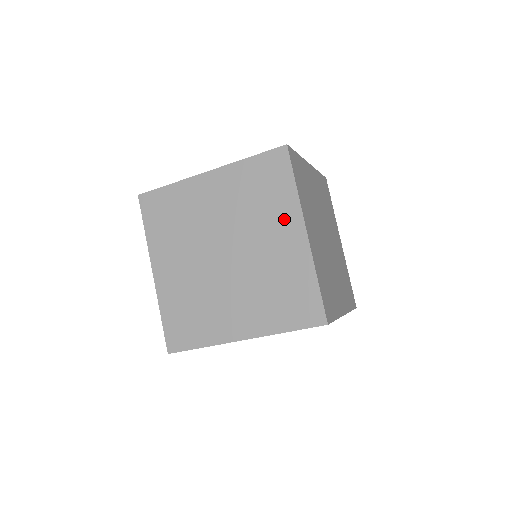
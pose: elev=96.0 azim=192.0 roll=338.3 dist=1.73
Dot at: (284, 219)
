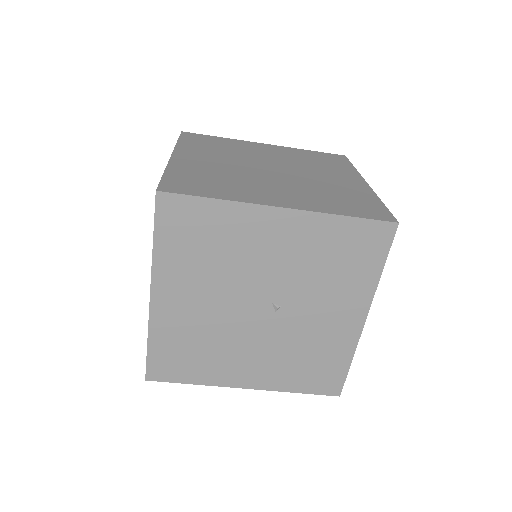
Dot at: (342, 173)
